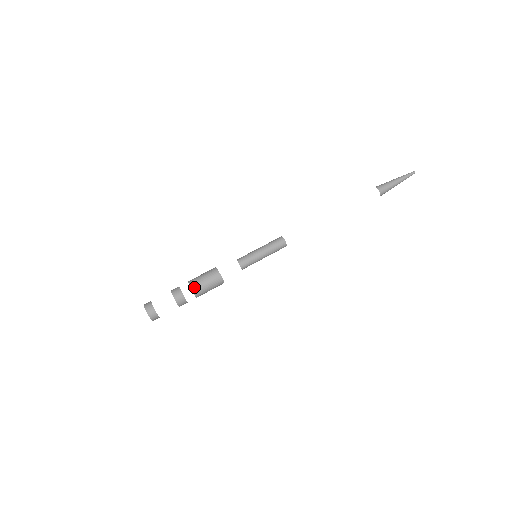
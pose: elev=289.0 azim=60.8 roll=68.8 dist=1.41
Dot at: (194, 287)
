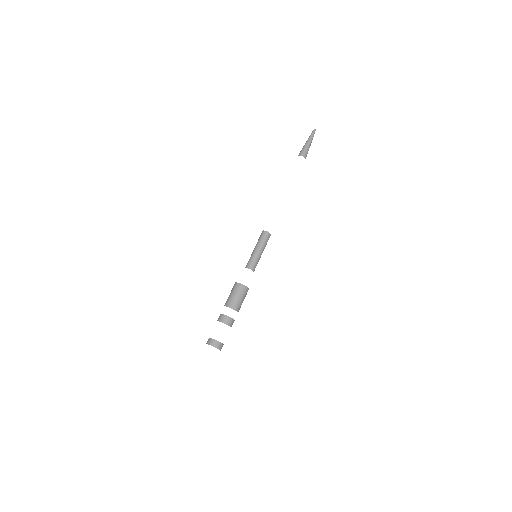
Dot at: (235, 307)
